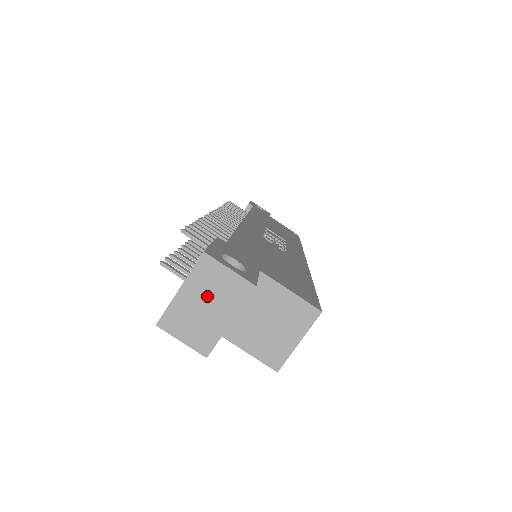
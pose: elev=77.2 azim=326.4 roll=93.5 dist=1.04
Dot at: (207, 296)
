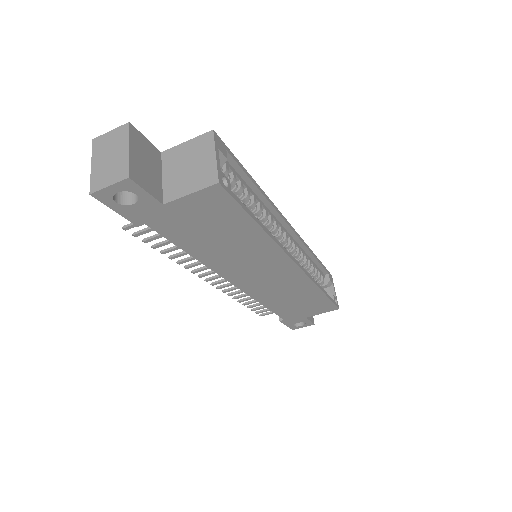
Dot at: (107, 153)
